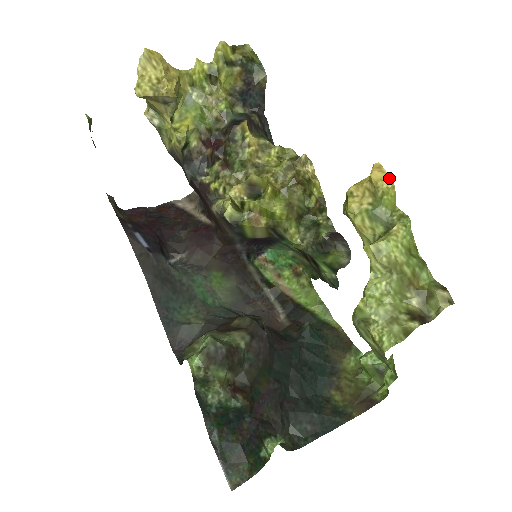
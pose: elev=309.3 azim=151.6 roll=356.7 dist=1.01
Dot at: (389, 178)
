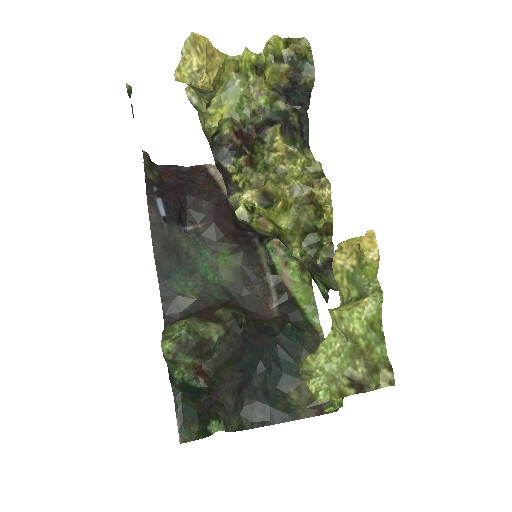
Dot at: (377, 250)
